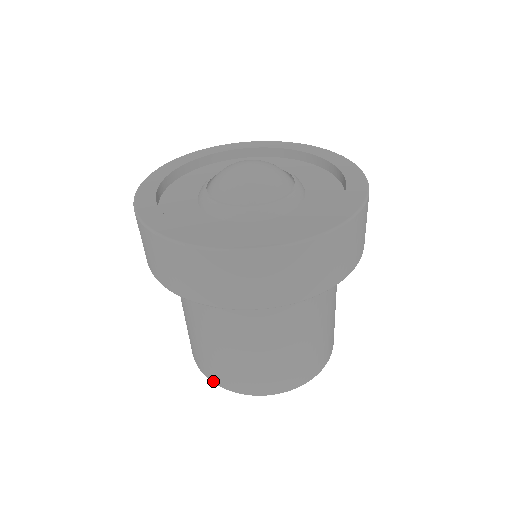
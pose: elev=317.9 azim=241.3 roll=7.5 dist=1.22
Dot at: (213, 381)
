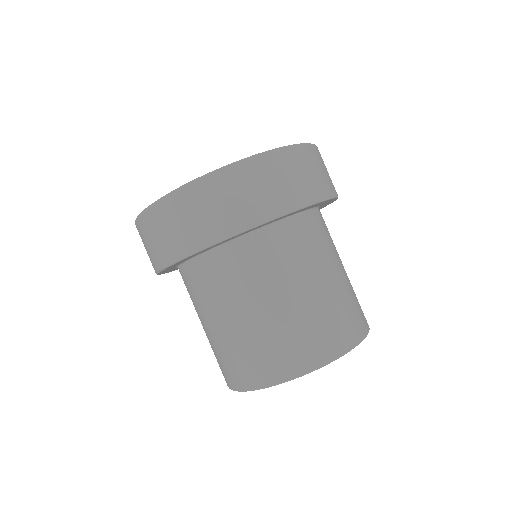
Dot at: (302, 372)
